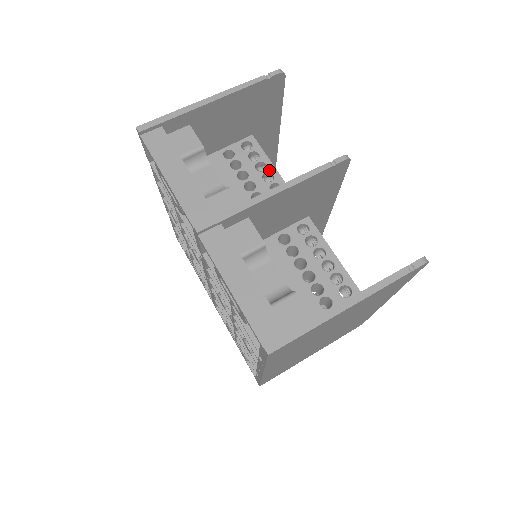
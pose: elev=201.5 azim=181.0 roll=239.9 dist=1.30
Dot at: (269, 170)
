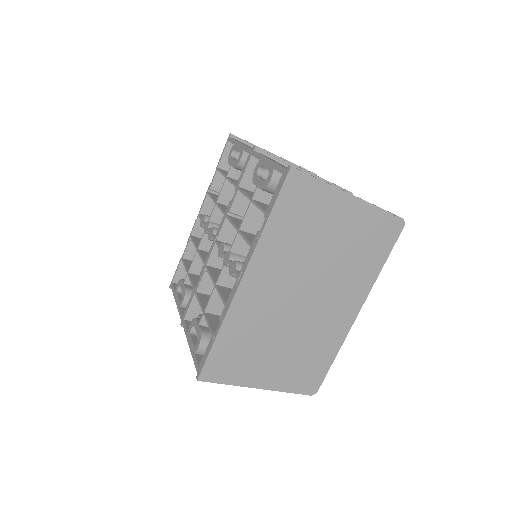
Dot at: occluded
